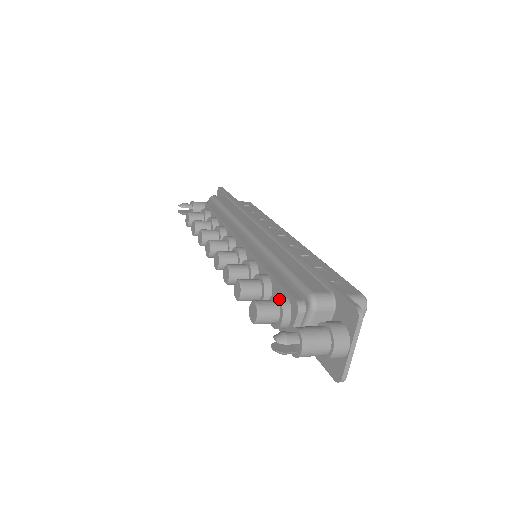
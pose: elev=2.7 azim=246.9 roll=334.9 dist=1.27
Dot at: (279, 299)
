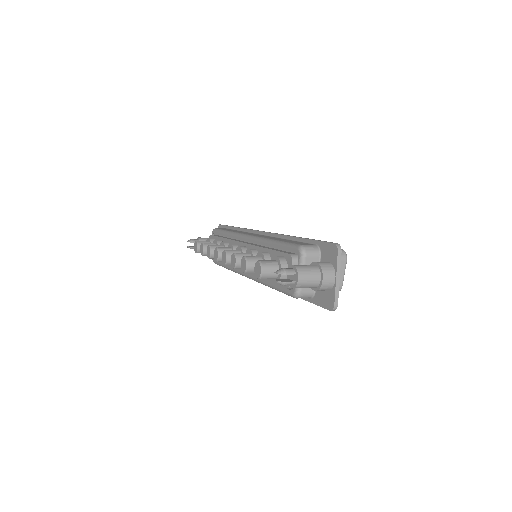
Dot at: (277, 257)
